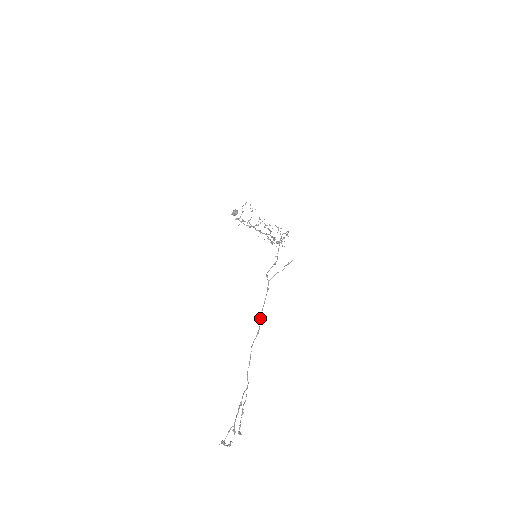
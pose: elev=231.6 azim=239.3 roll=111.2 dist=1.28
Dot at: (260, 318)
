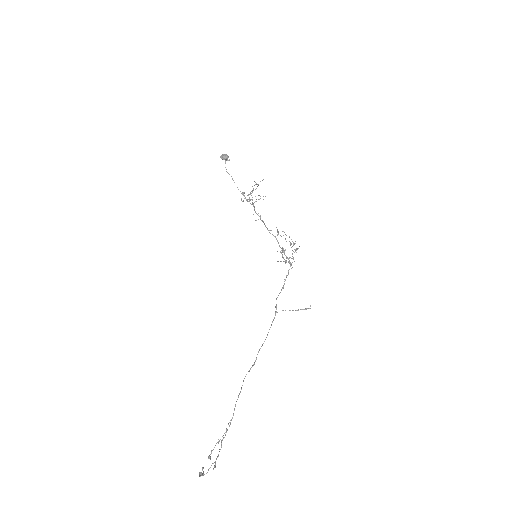
Dot at: occluded
